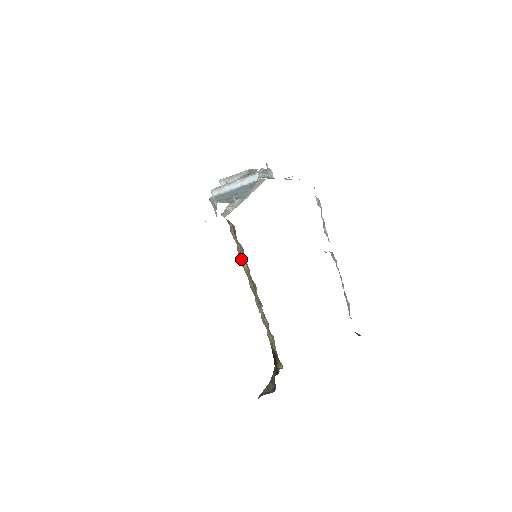
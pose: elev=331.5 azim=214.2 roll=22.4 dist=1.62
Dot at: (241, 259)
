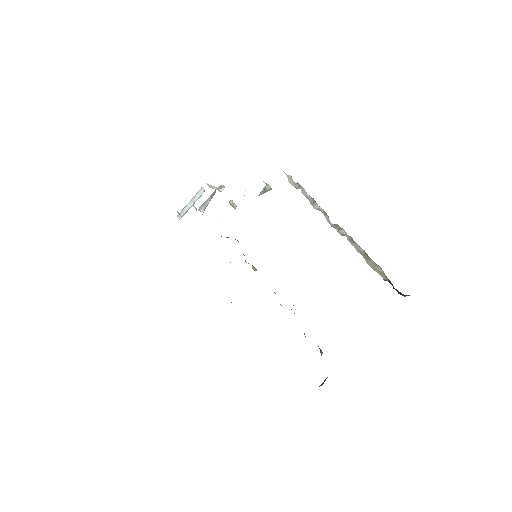
Dot at: occluded
